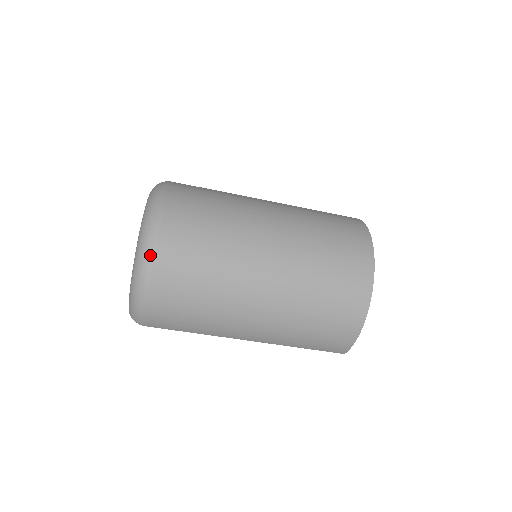
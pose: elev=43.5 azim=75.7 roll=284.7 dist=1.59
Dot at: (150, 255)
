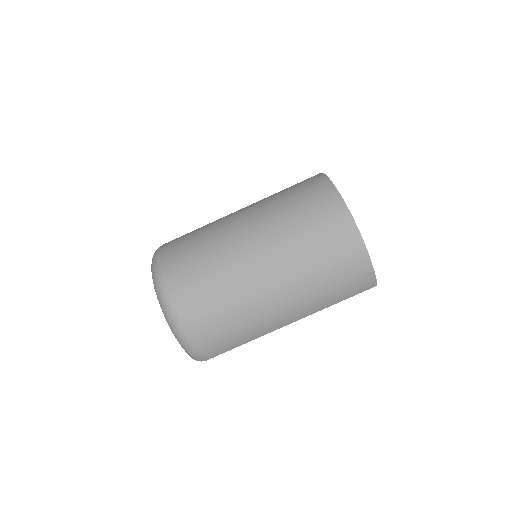
Dot at: (170, 306)
